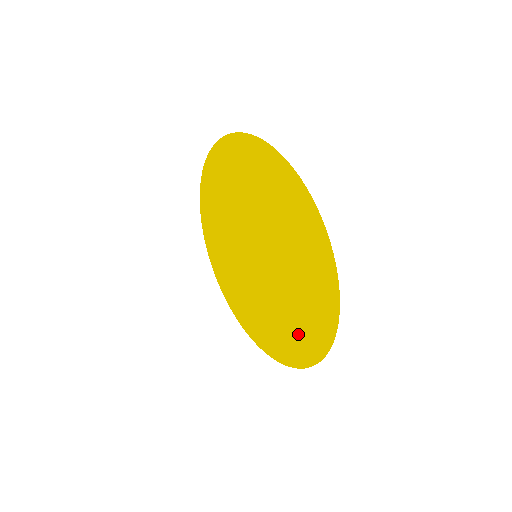
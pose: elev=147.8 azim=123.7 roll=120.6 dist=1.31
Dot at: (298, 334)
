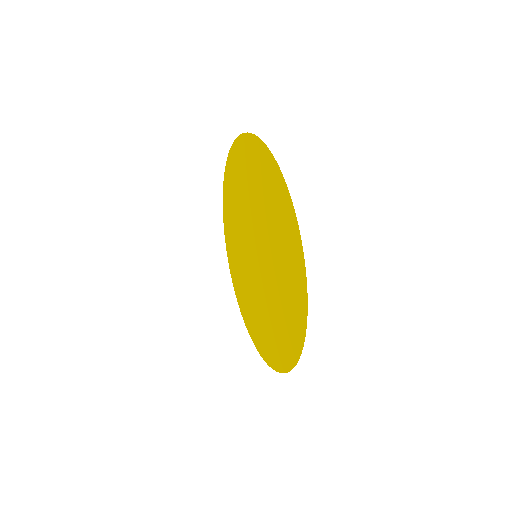
Dot at: (289, 267)
